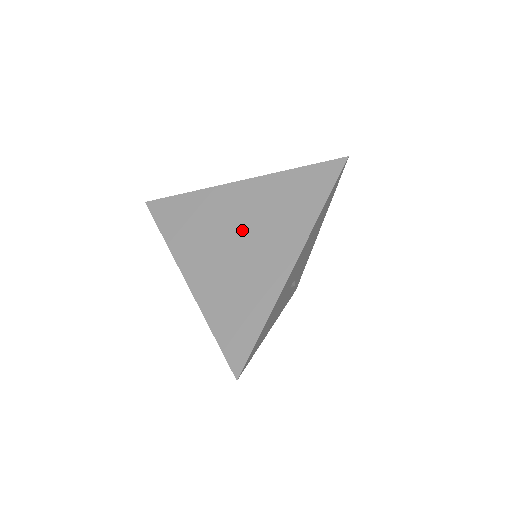
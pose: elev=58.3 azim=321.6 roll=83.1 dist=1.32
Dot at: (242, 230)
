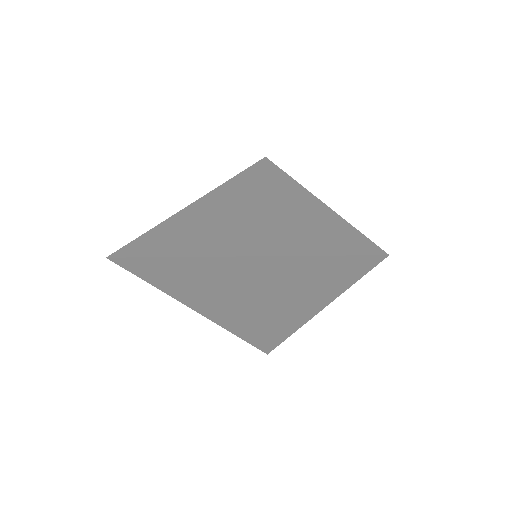
Dot at: (256, 293)
